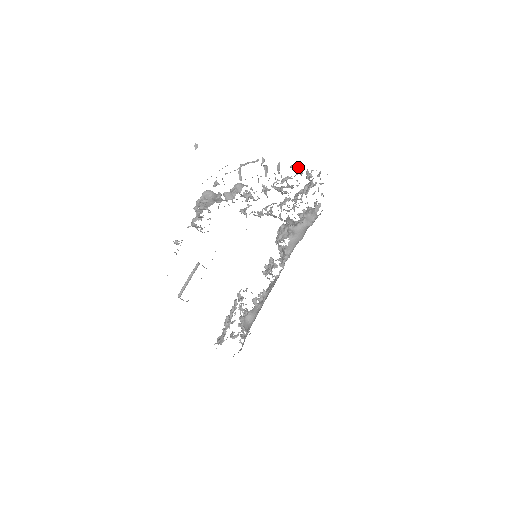
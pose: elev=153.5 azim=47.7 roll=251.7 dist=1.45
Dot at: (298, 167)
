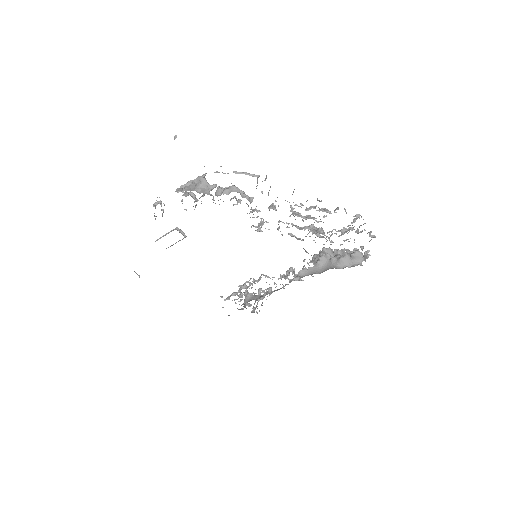
Dot at: occluded
